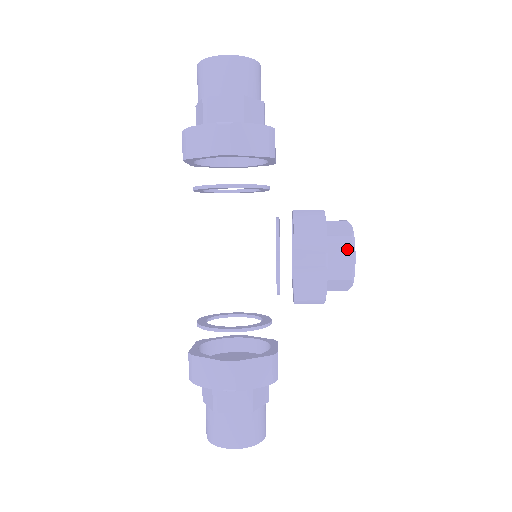
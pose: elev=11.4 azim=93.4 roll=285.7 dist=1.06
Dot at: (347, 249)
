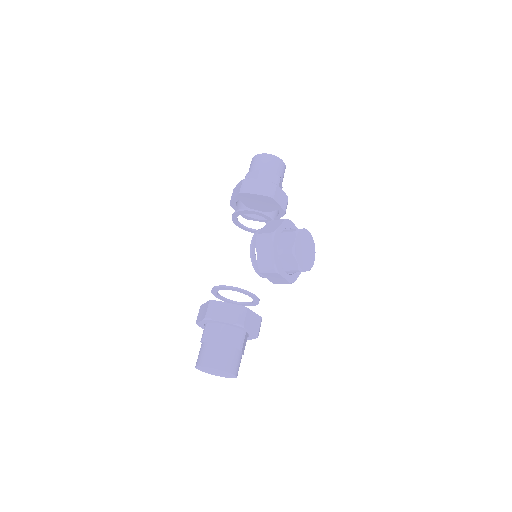
Dot at: (292, 235)
